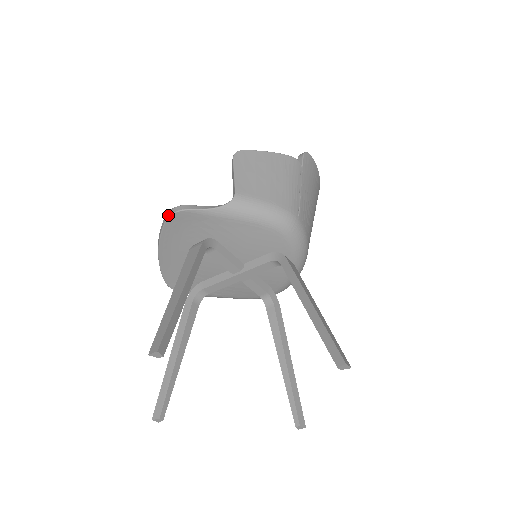
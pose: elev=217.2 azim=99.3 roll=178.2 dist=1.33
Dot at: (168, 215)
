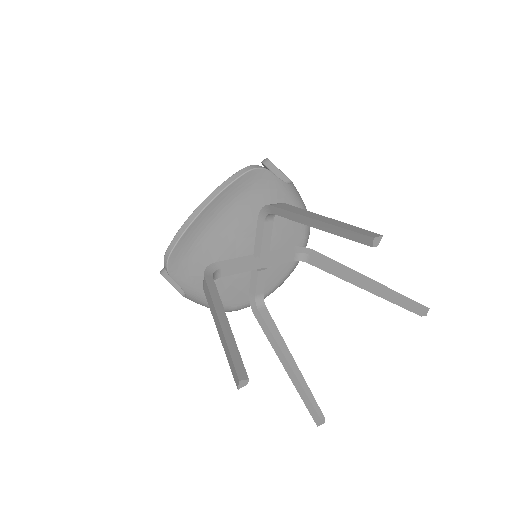
Dot at: (251, 168)
